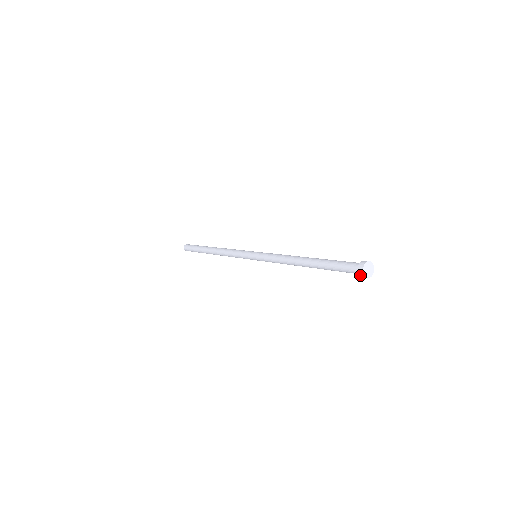
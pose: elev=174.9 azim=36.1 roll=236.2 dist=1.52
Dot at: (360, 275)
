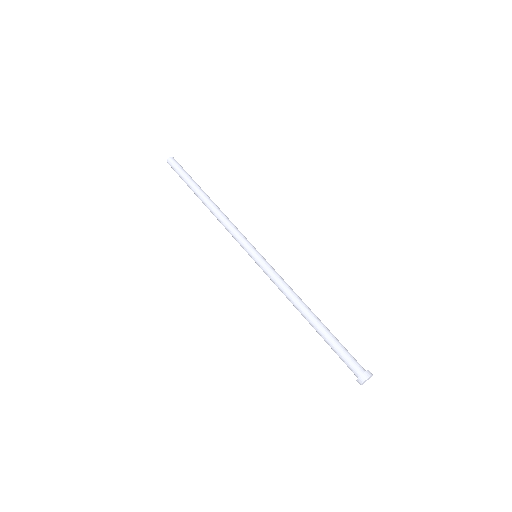
Dot at: occluded
